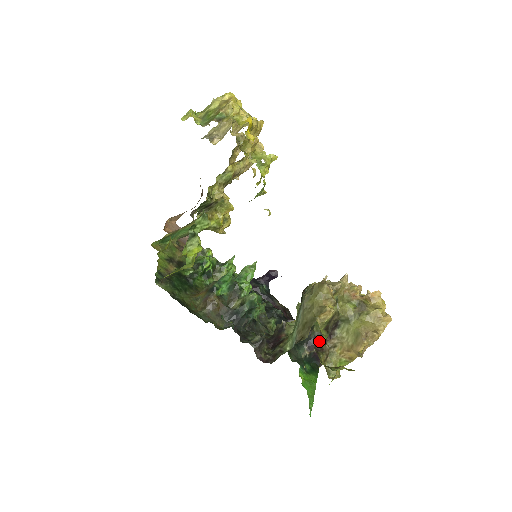
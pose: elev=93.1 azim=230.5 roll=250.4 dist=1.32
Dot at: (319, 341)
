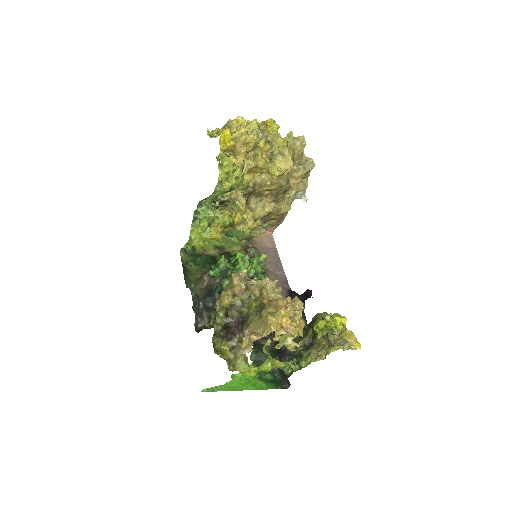
Dot at: (227, 328)
